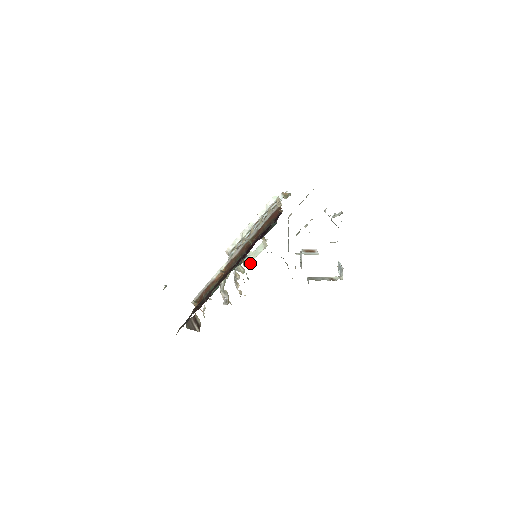
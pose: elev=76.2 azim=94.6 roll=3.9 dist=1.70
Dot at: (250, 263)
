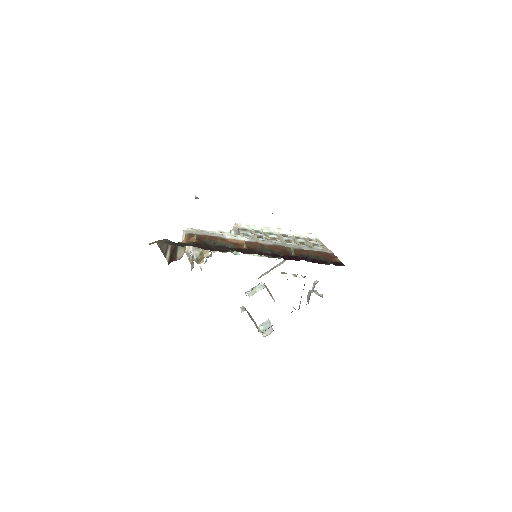
Dot at: (236, 252)
